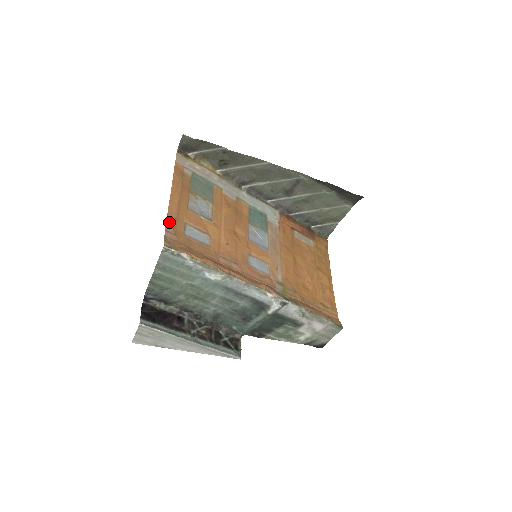
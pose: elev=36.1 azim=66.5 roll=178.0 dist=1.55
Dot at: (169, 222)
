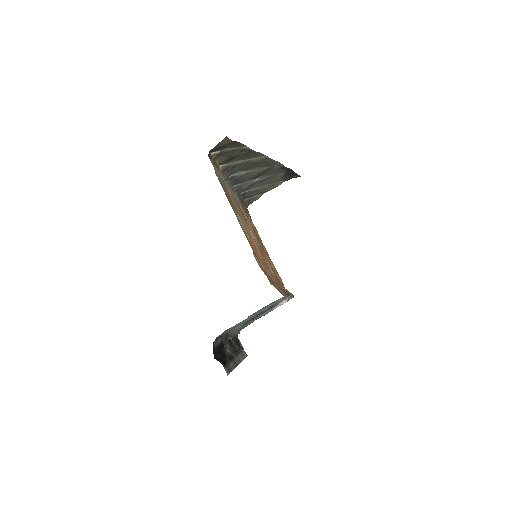
Dot at: (259, 261)
